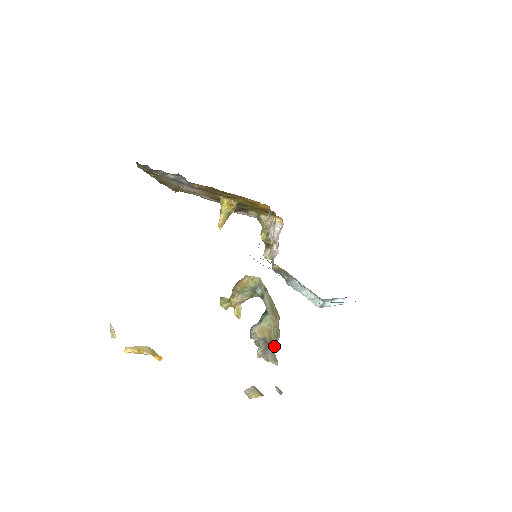
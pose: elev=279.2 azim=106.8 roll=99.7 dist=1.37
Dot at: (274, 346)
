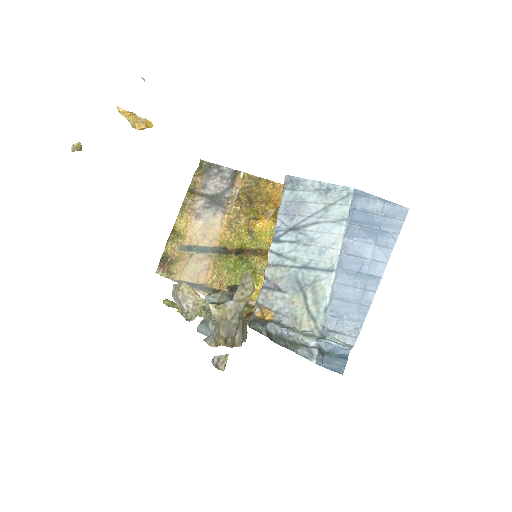
Dot at: occluded
